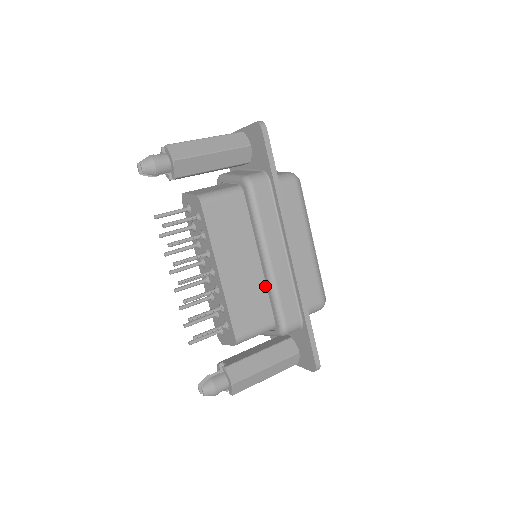
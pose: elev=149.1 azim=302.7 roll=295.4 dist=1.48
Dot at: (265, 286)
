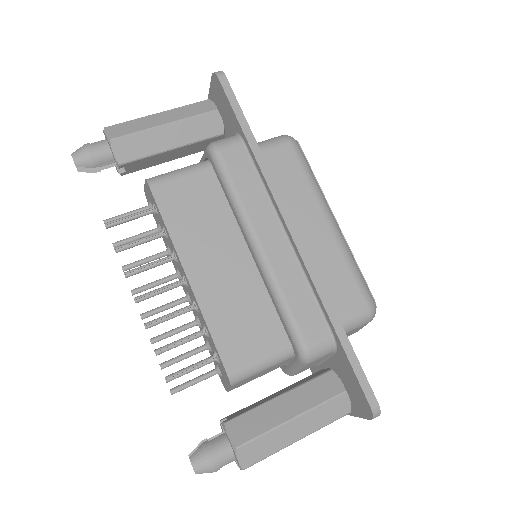
Dot at: (266, 290)
